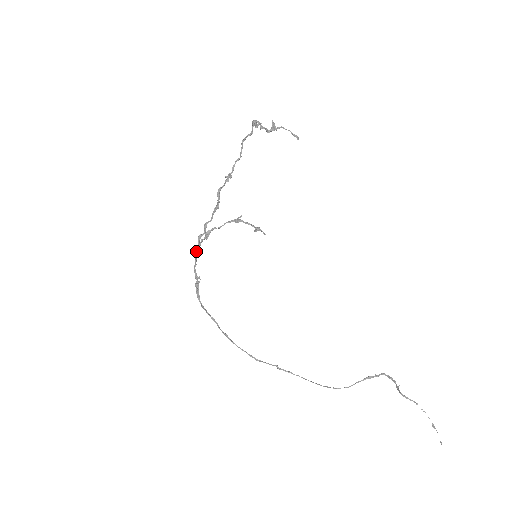
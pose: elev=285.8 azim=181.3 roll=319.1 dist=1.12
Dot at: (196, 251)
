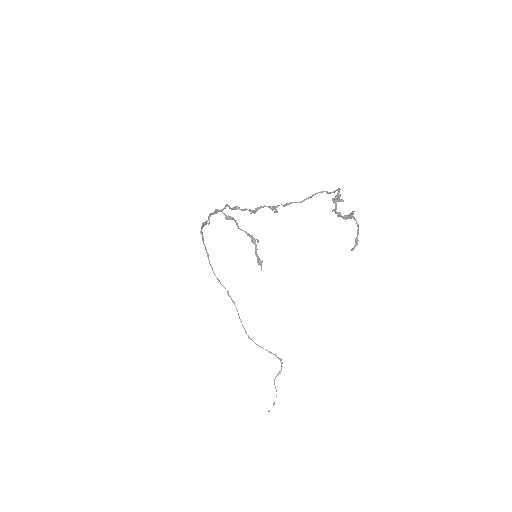
Dot at: (217, 211)
